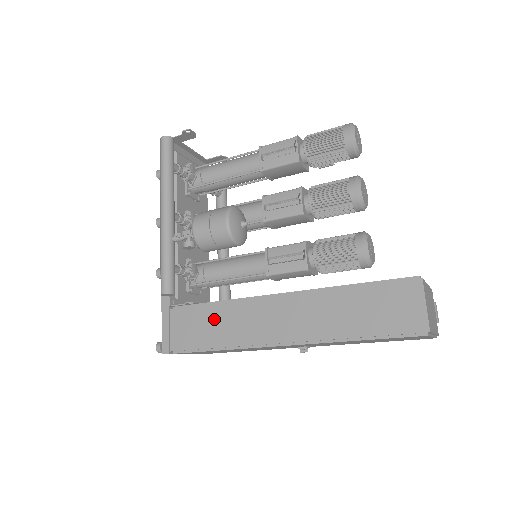
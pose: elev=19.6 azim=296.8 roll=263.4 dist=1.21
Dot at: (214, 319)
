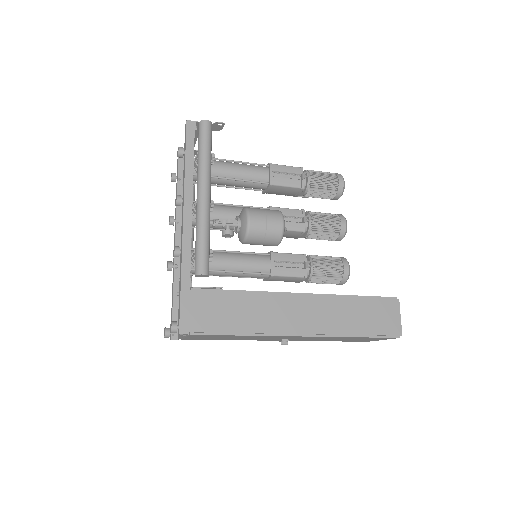
Dot at: (240, 306)
